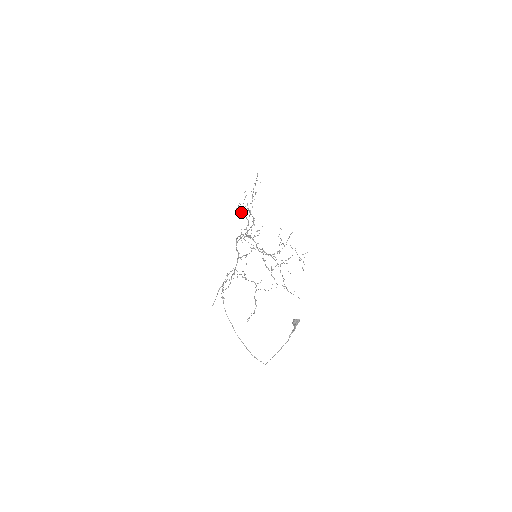
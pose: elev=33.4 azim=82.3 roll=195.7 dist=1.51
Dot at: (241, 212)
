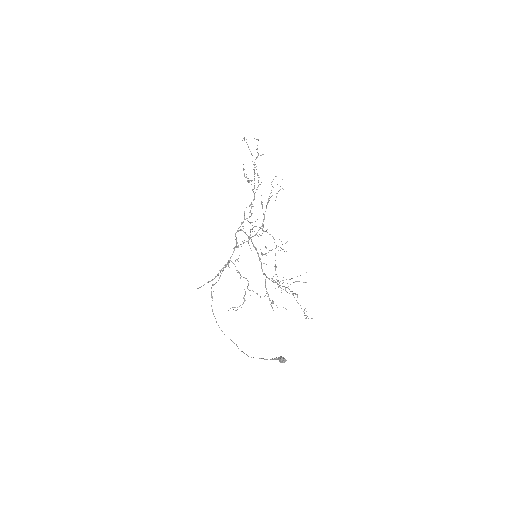
Dot at: (249, 180)
